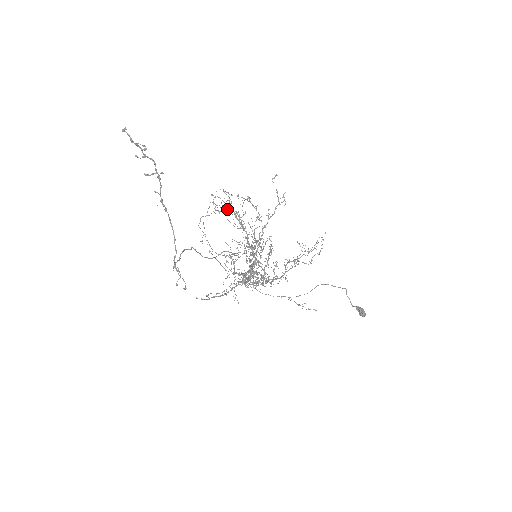
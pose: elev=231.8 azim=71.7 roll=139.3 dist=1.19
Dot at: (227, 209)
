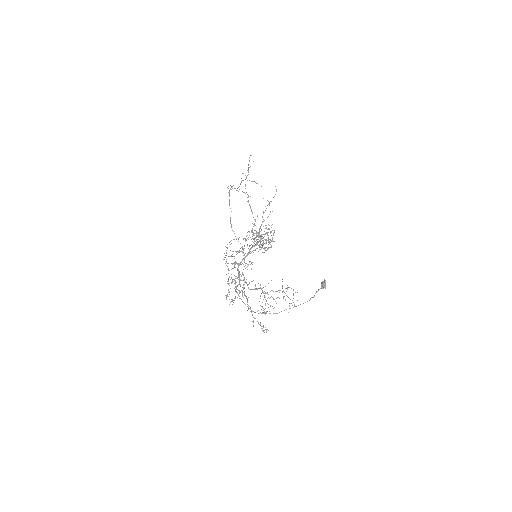
Dot at: (251, 239)
